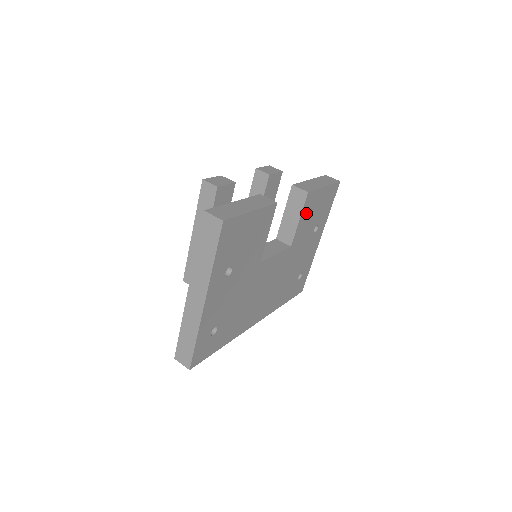
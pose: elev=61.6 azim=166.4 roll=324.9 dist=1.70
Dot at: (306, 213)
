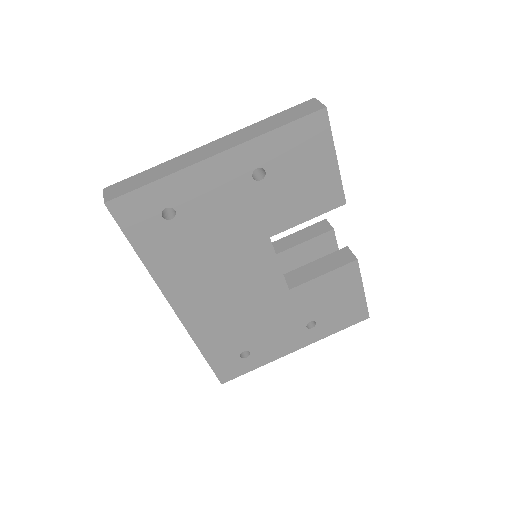
Dot at: (332, 281)
